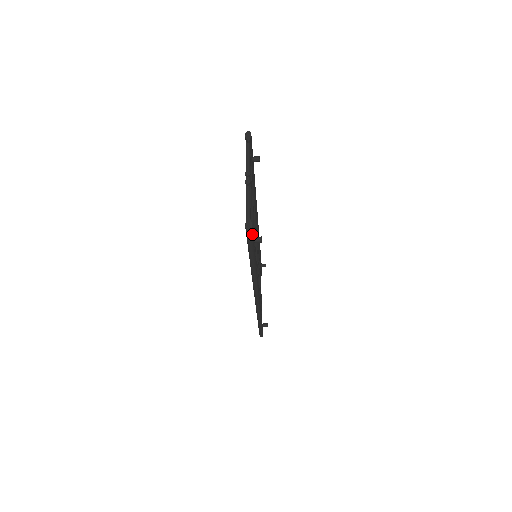
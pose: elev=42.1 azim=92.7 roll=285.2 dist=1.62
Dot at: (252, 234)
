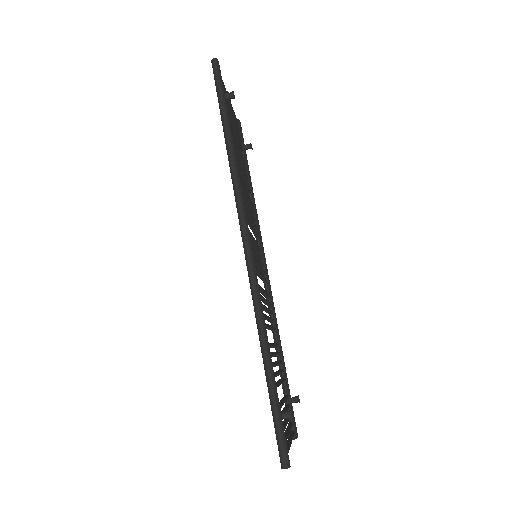
Dot at: (219, 71)
